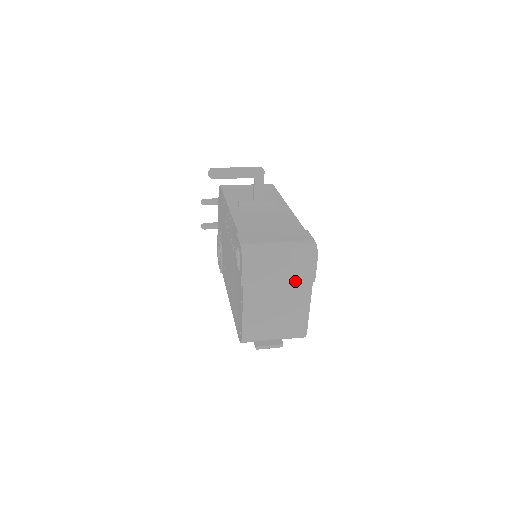
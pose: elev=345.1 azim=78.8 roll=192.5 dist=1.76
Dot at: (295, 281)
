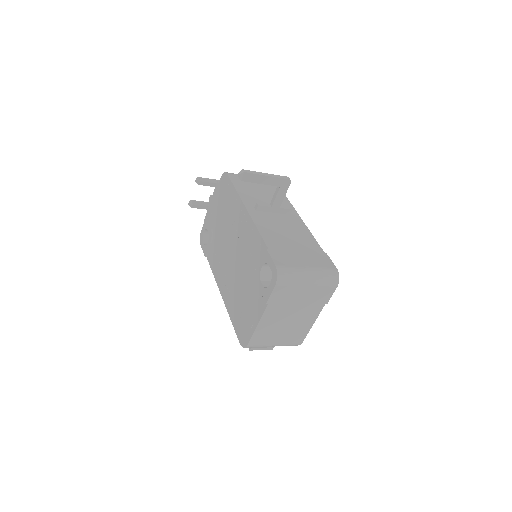
Dot at: (312, 303)
